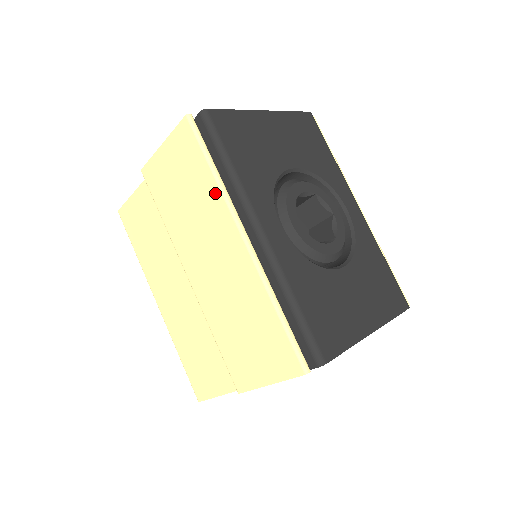
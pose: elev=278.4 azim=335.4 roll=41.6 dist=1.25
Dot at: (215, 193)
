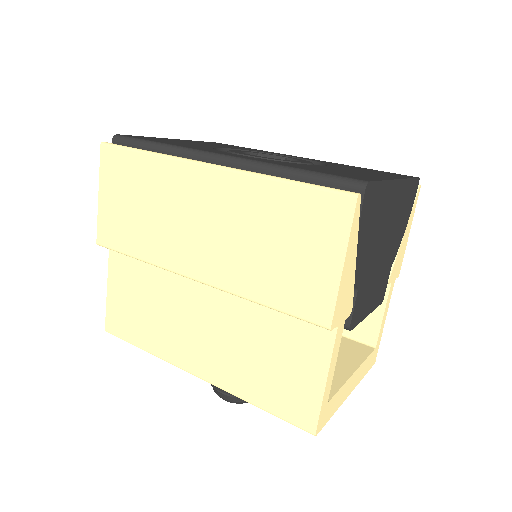
Dot at: (160, 165)
